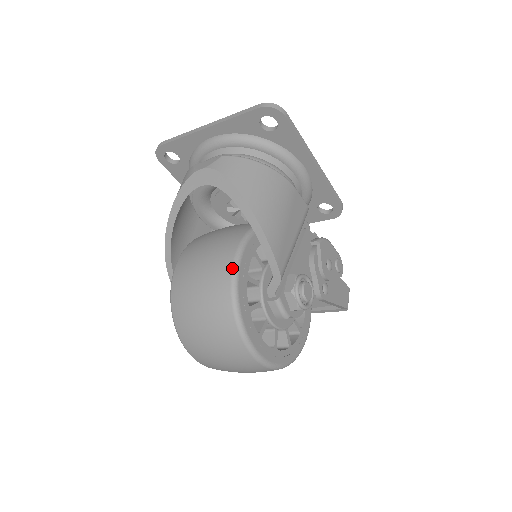
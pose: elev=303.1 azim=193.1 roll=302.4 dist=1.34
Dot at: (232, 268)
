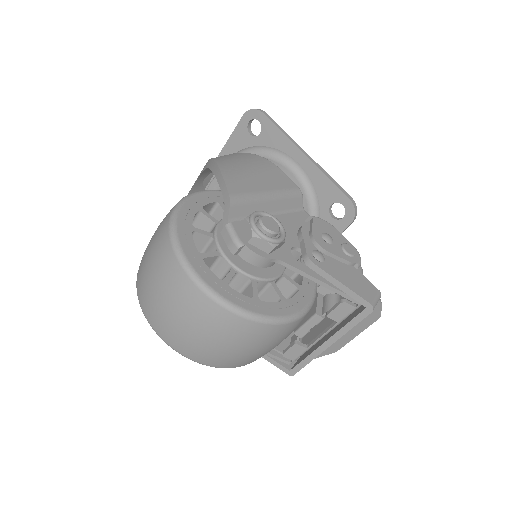
Dot at: (183, 197)
